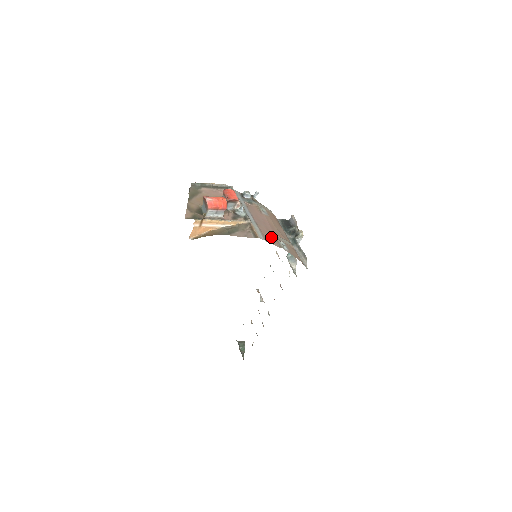
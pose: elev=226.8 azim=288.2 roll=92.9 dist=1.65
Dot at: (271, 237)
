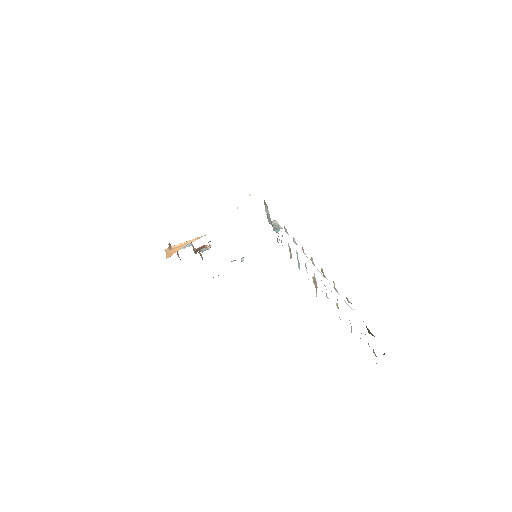
Dot at: occluded
